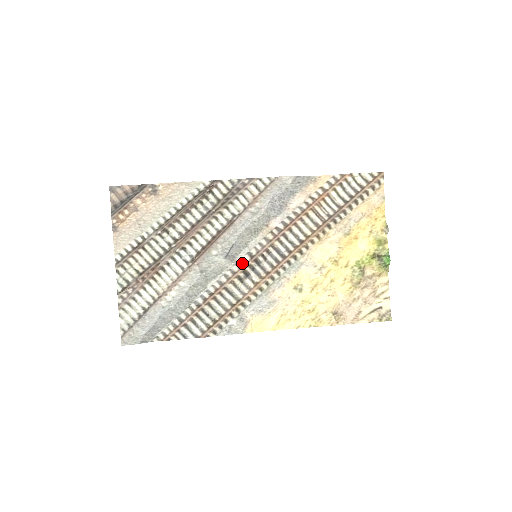
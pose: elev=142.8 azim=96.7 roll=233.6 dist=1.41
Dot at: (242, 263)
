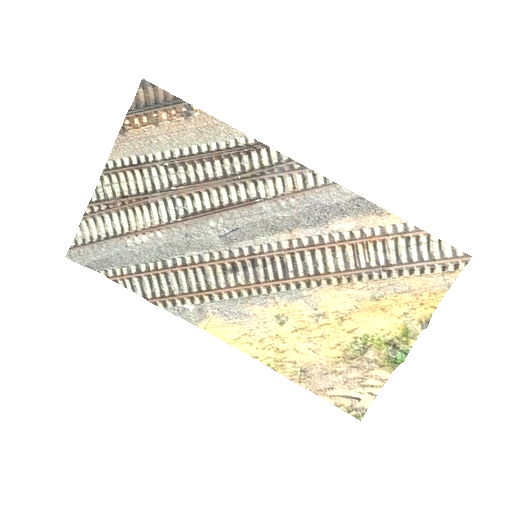
Dot at: (237, 253)
